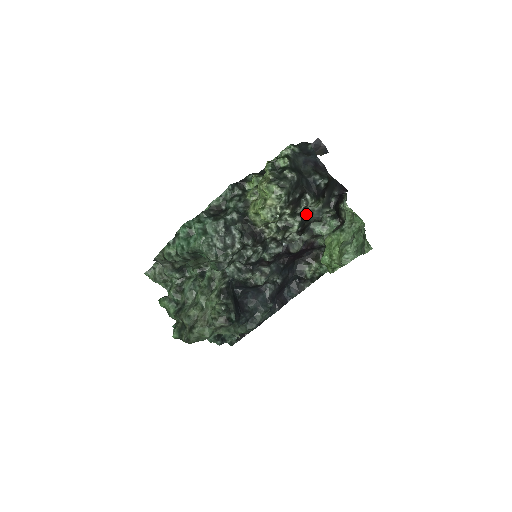
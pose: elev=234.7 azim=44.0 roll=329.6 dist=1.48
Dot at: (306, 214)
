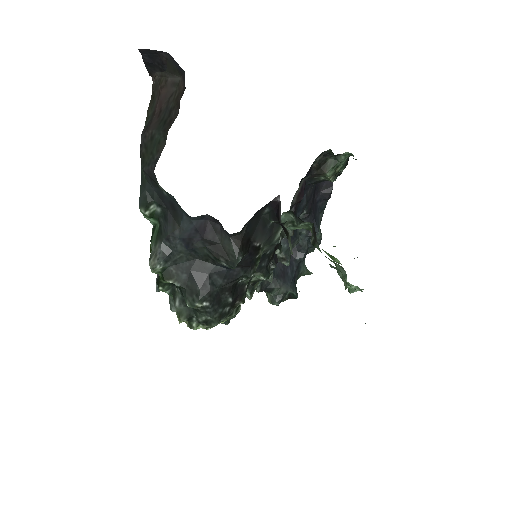
Dot at: (260, 259)
